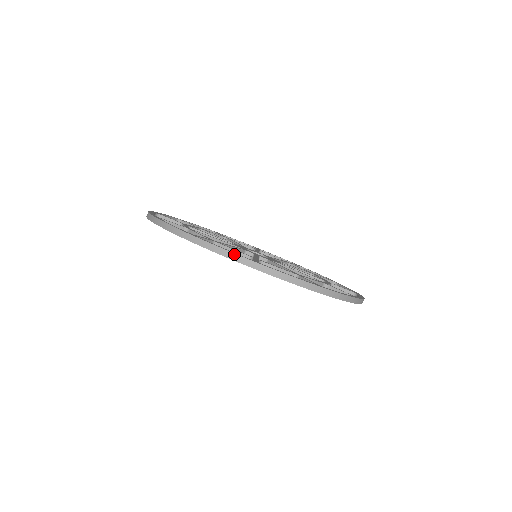
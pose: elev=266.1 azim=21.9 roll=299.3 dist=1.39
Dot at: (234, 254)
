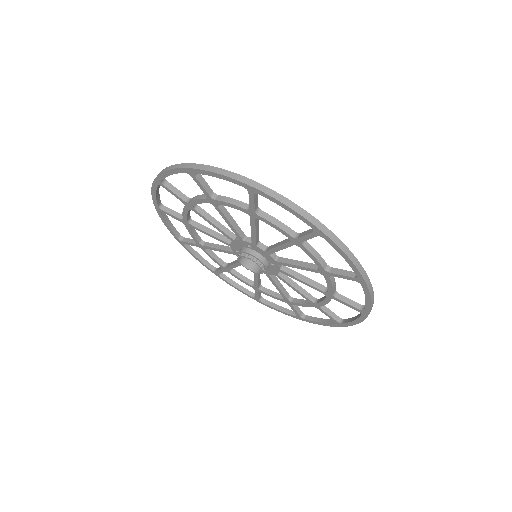
Dot at: (233, 173)
